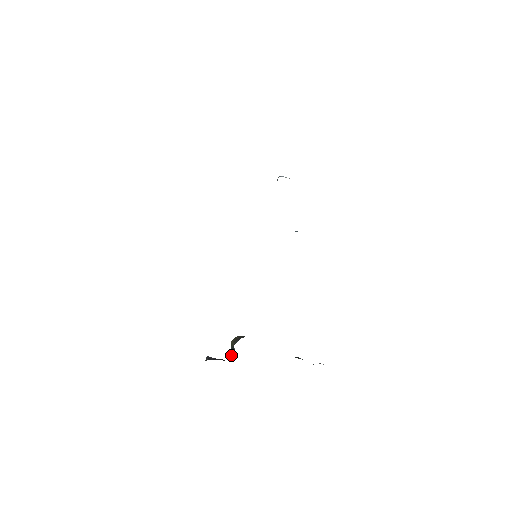
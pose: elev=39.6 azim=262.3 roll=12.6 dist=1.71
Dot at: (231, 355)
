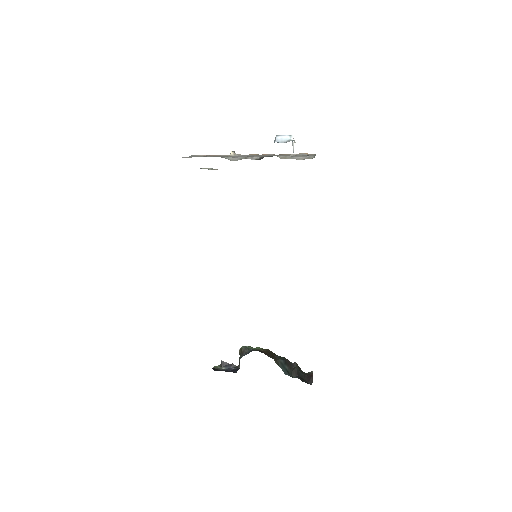
Dot at: (239, 363)
